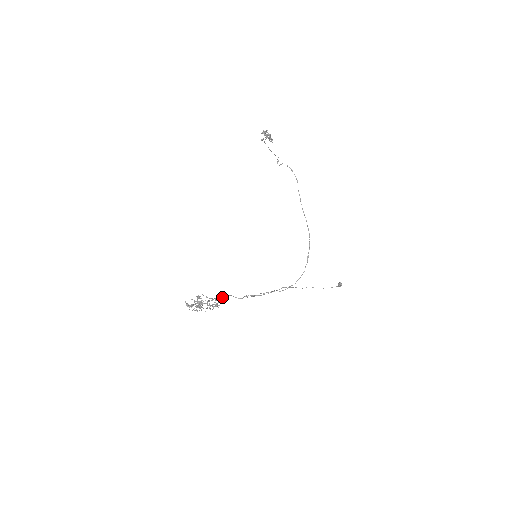
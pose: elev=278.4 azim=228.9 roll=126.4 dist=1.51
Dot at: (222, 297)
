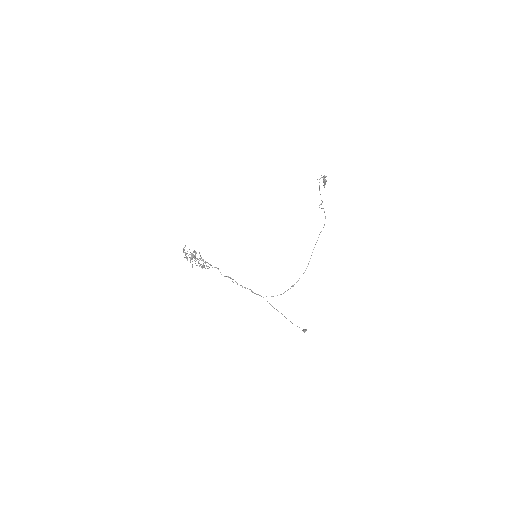
Dot at: occluded
